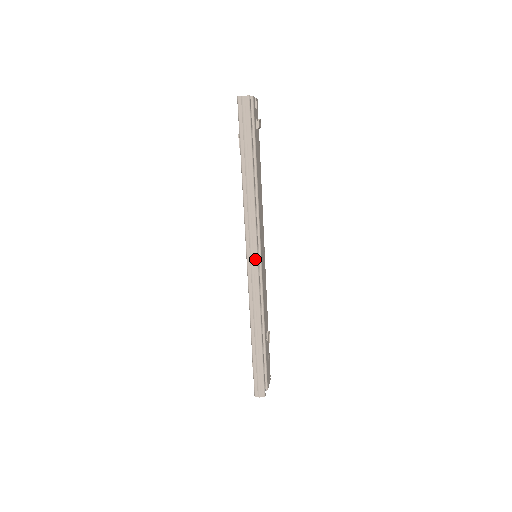
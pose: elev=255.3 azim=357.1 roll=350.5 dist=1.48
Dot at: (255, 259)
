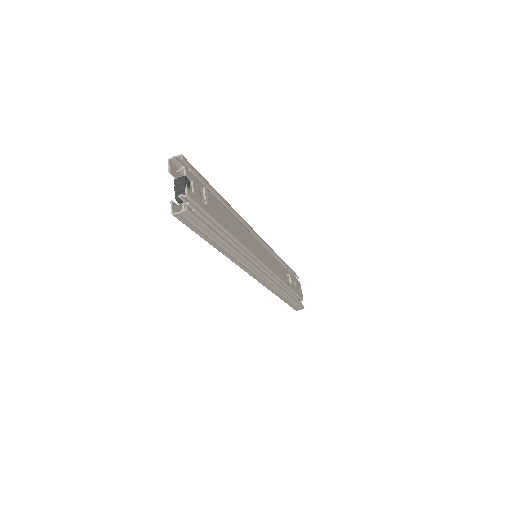
Dot at: (261, 276)
